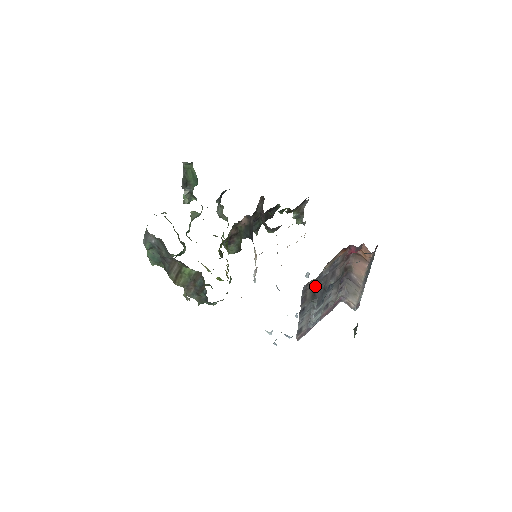
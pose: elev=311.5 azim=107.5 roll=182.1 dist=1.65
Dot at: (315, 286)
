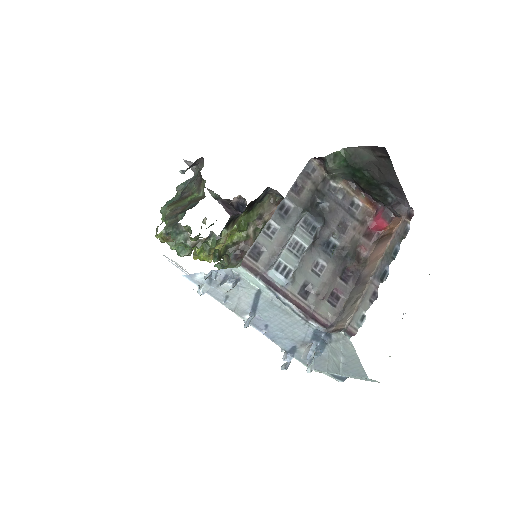
Dot at: (318, 195)
